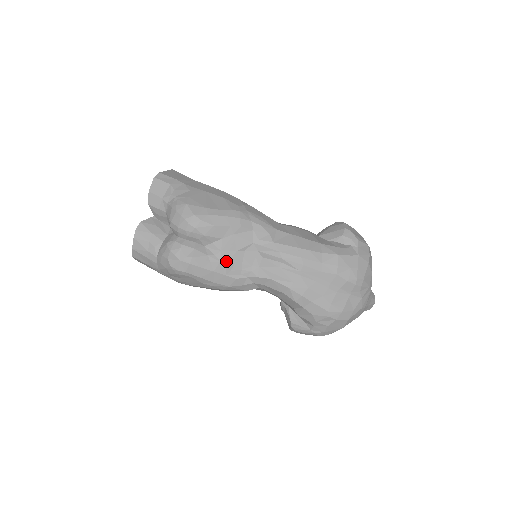
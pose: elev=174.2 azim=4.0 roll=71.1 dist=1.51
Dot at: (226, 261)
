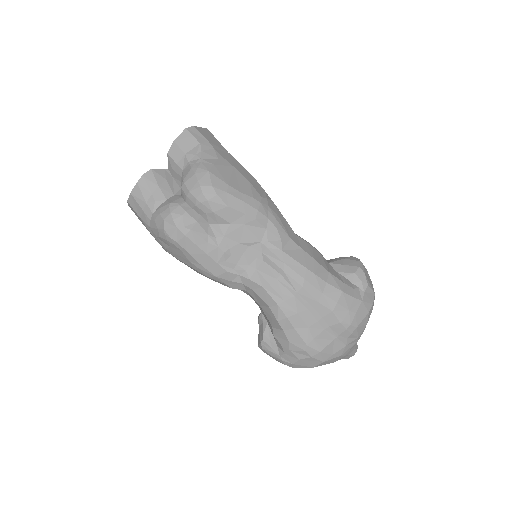
Dot at: (224, 249)
